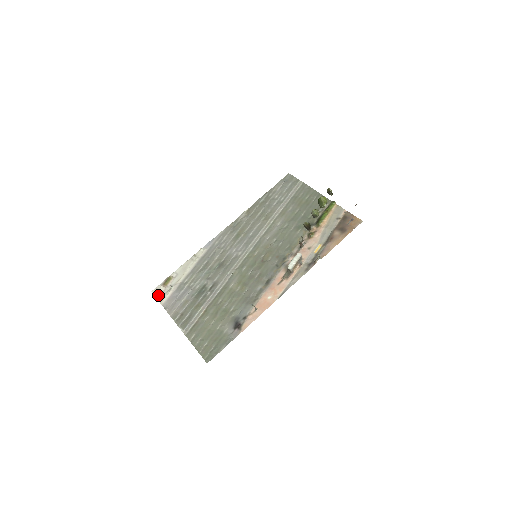
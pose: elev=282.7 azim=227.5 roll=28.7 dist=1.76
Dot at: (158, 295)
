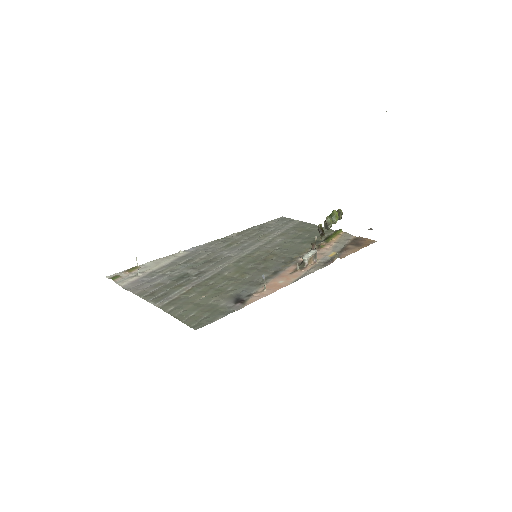
Dot at: (117, 278)
